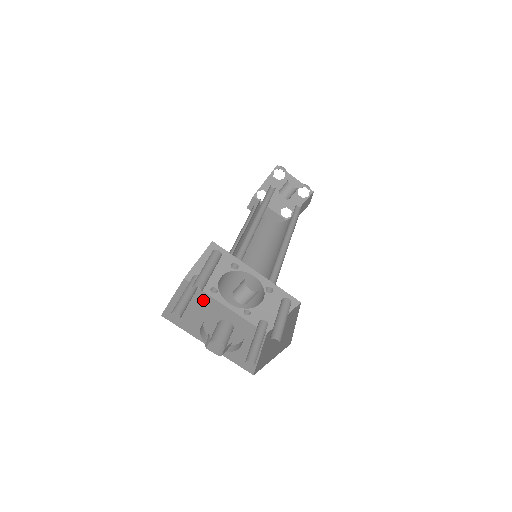
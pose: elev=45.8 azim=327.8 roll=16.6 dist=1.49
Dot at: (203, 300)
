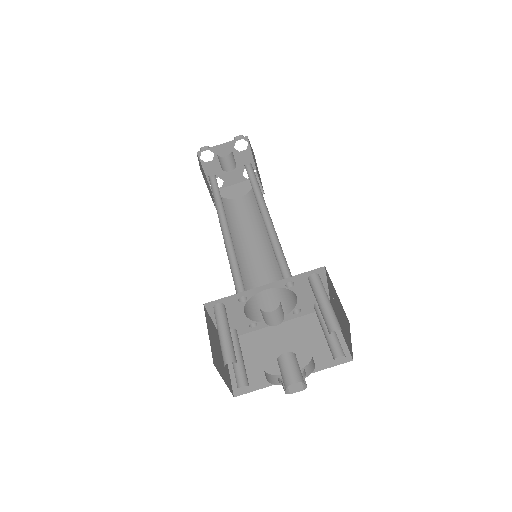
Dot at: (254, 341)
